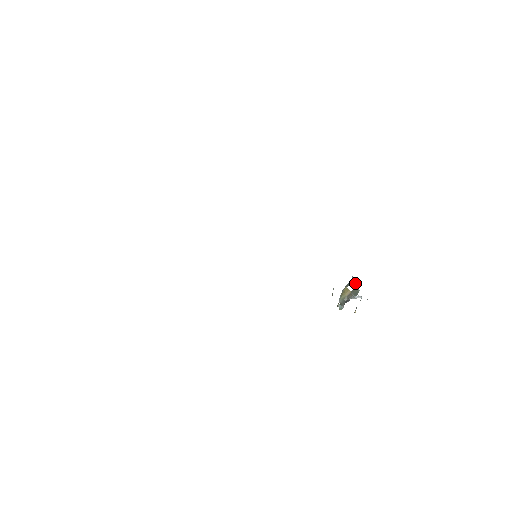
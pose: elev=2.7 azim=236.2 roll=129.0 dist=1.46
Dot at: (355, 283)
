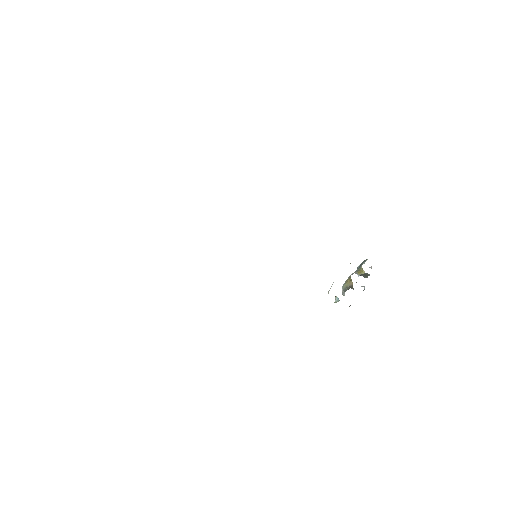
Dot at: (364, 271)
